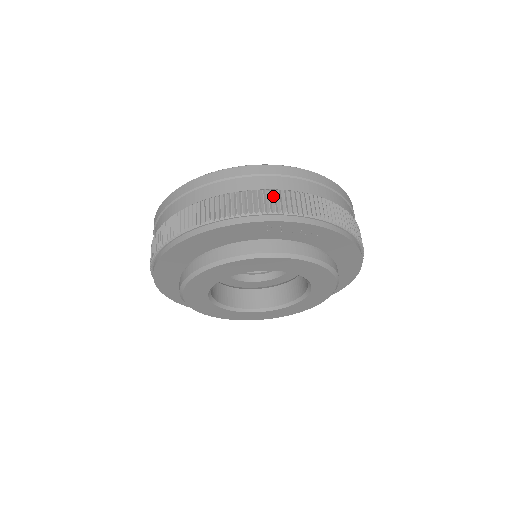
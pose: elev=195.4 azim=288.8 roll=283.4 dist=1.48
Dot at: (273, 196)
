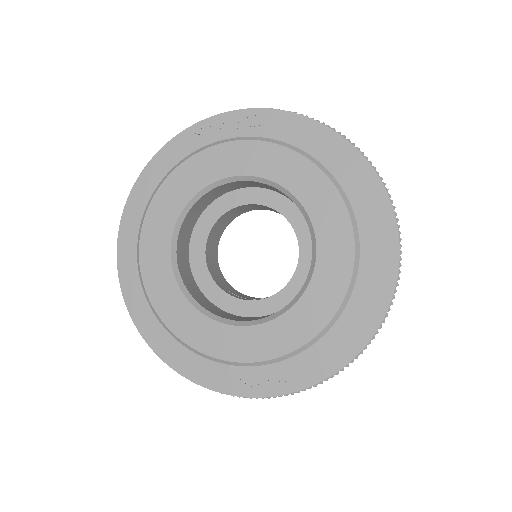
Dot at: occluded
